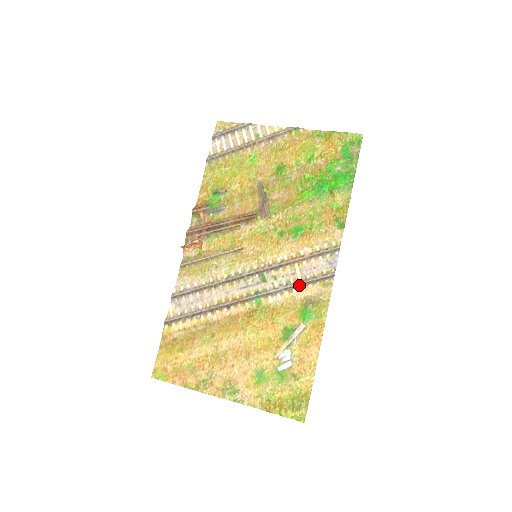
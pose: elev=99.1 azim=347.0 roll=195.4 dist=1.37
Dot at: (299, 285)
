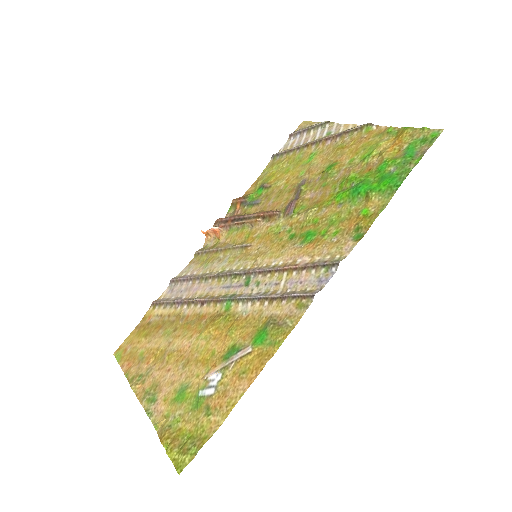
Dot at: (273, 298)
